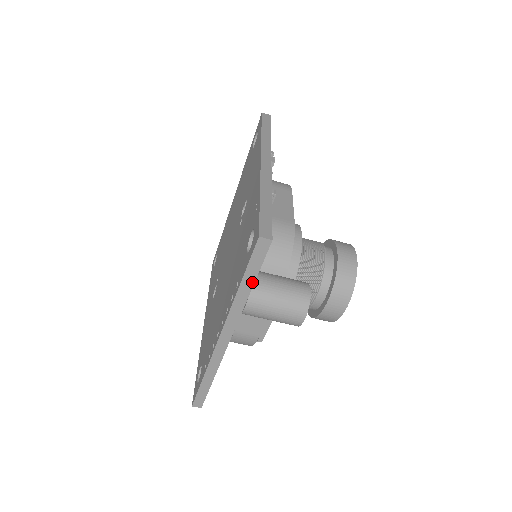
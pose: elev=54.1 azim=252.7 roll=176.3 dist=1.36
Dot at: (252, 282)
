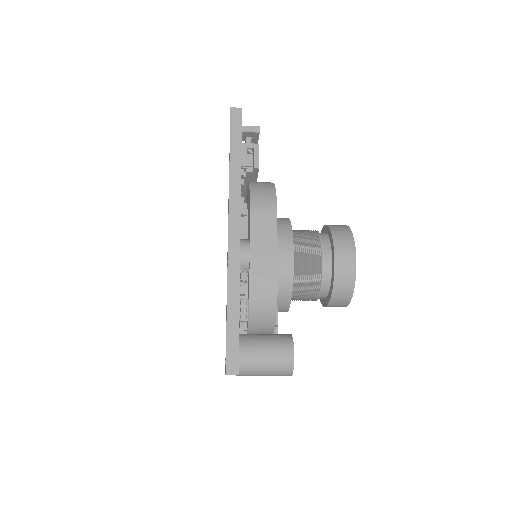
Dot at: occluded
